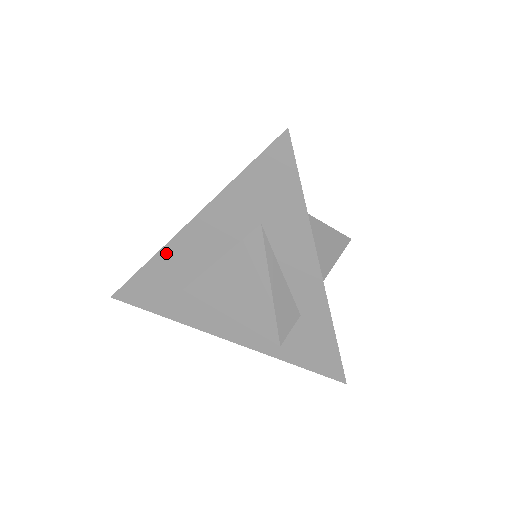
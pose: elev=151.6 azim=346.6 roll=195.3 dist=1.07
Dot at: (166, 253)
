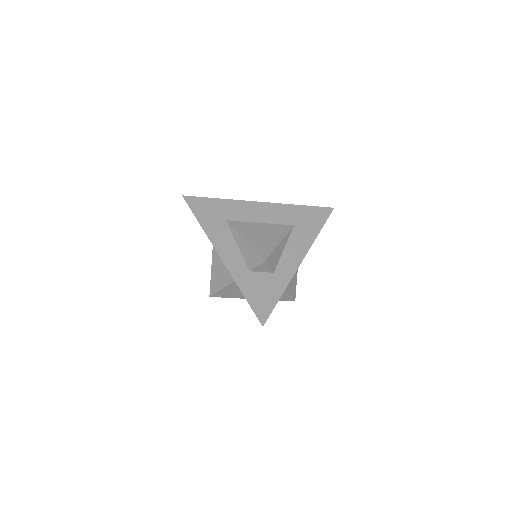
Dot at: (238, 203)
